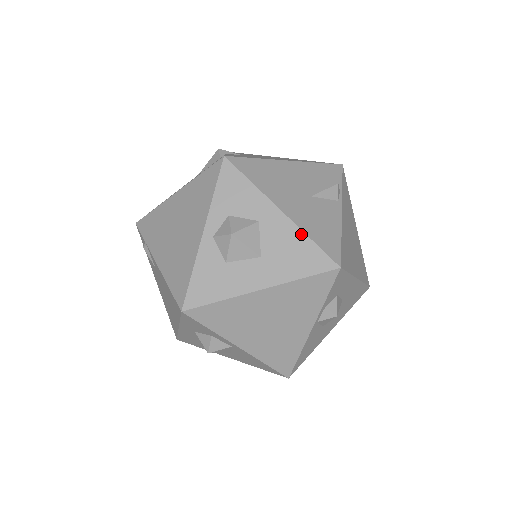
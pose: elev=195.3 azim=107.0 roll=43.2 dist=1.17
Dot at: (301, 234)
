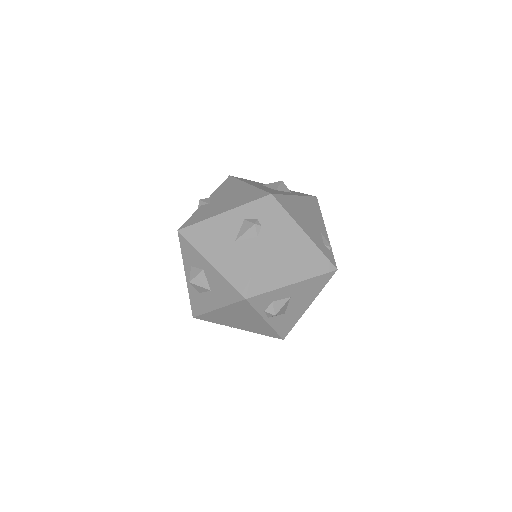
Dot at: (222, 278)
